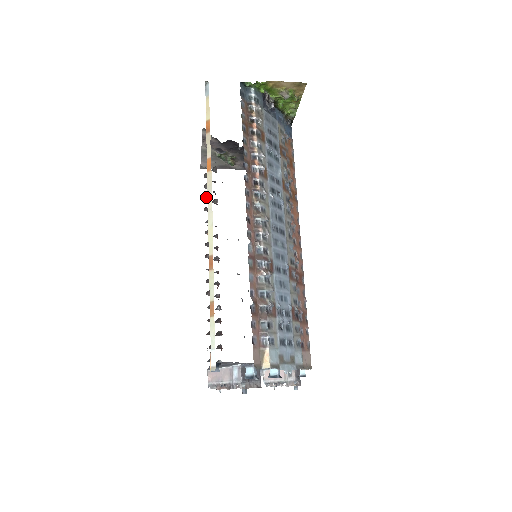
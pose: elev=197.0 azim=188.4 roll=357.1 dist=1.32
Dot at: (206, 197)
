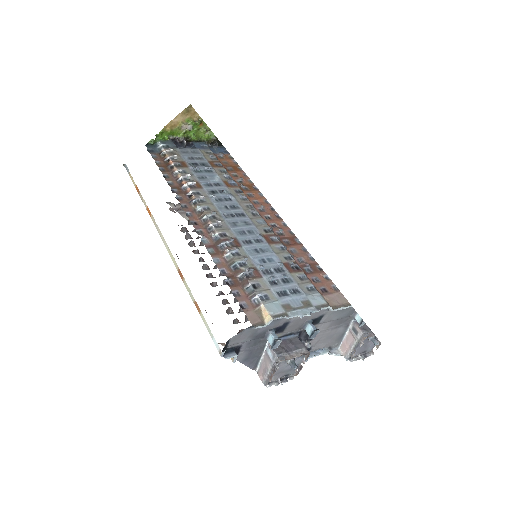
Dot at: (191, 244)
